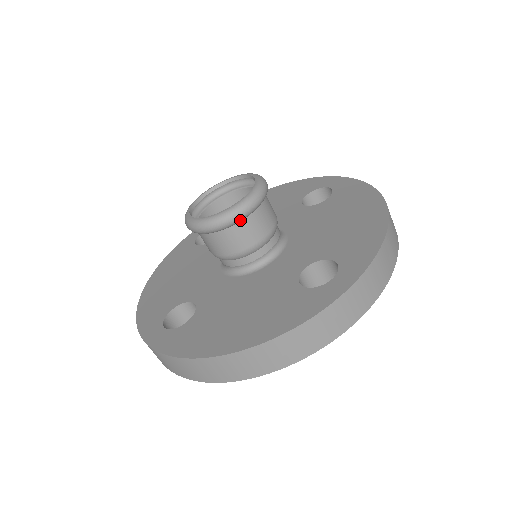
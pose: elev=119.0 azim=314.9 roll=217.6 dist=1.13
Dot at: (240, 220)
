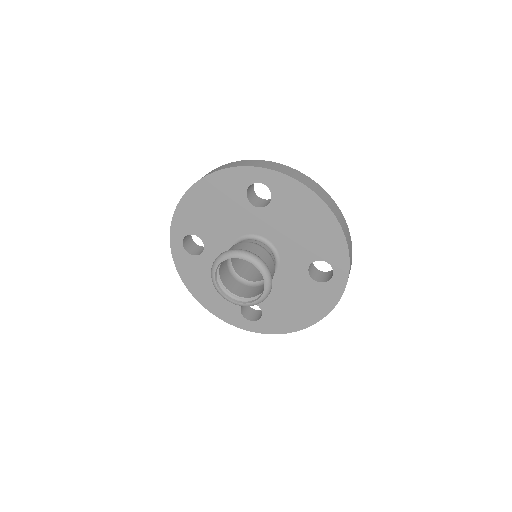
Dot at: occluded
